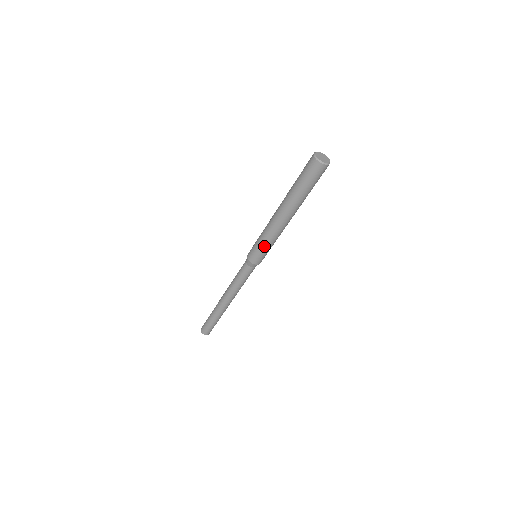
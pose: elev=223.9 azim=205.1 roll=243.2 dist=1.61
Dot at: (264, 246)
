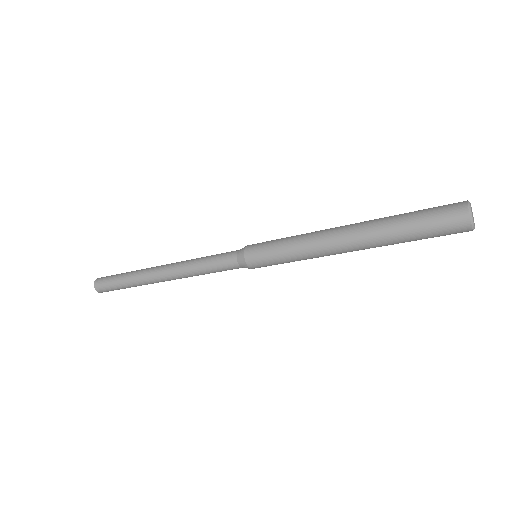
Dot at: occluded
